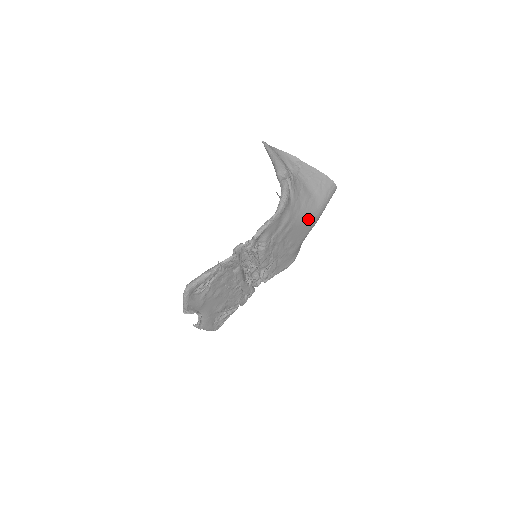
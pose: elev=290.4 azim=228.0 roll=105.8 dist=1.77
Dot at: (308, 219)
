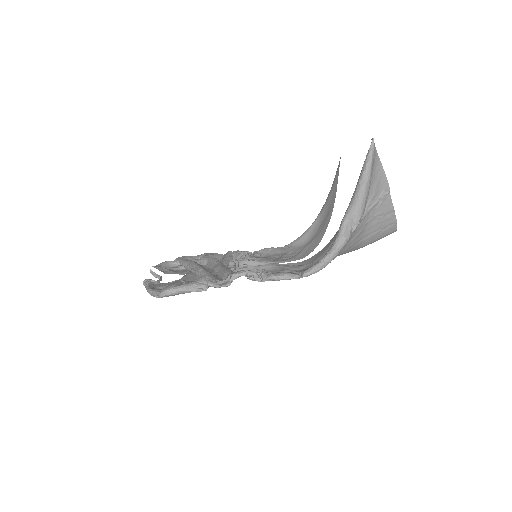
Dot at: occluded
